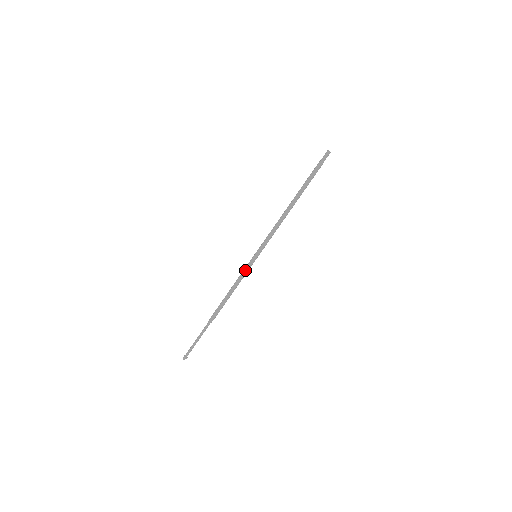
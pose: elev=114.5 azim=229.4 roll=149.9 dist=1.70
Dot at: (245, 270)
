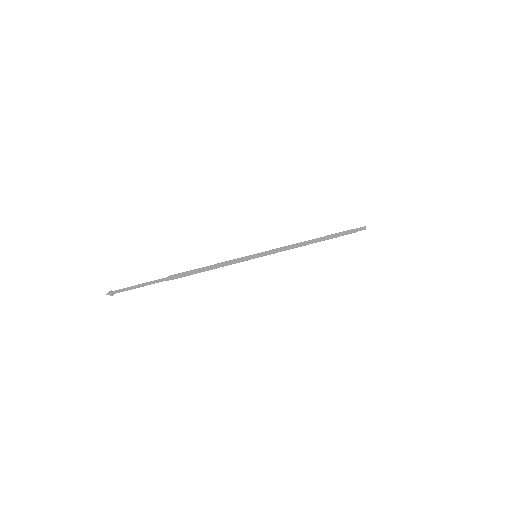
Dot at: (238, 259)
